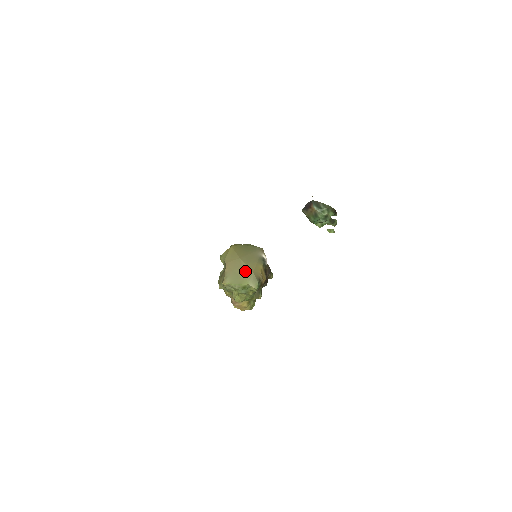
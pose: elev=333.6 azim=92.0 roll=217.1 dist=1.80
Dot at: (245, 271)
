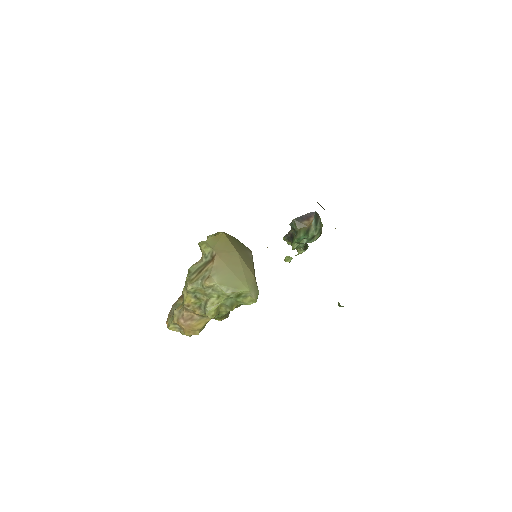
Dot at: (245, 272)
